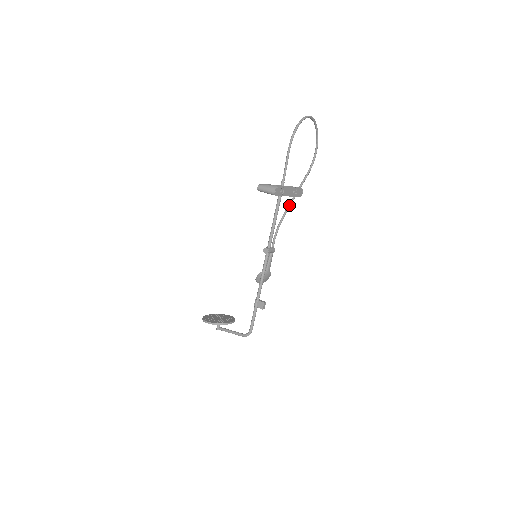
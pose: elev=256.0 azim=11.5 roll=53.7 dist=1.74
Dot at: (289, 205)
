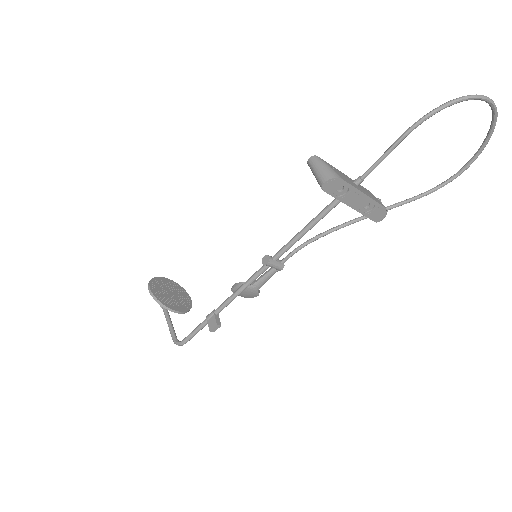
Dot at: (351, 221)
